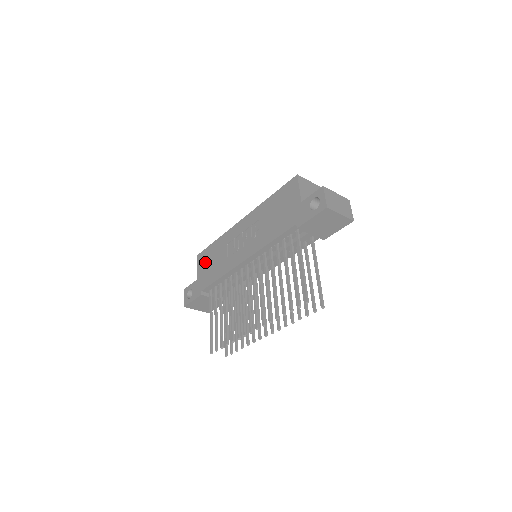
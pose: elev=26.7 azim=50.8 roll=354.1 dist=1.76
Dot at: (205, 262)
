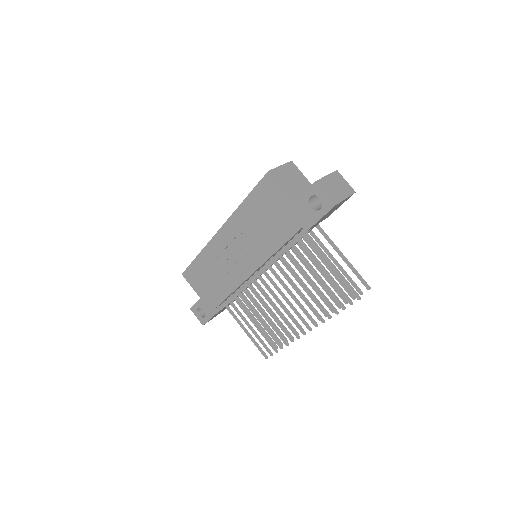
Dot at: (199, 280)
